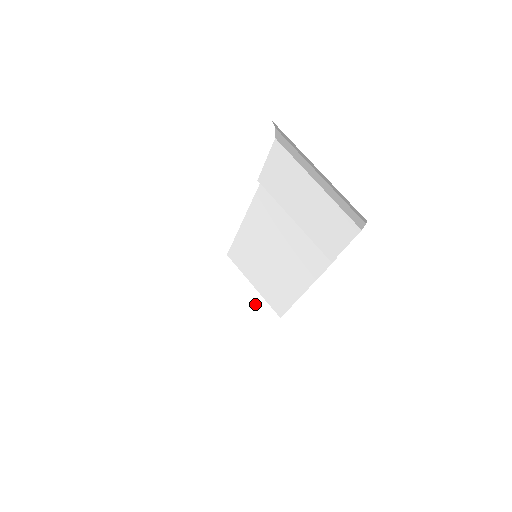
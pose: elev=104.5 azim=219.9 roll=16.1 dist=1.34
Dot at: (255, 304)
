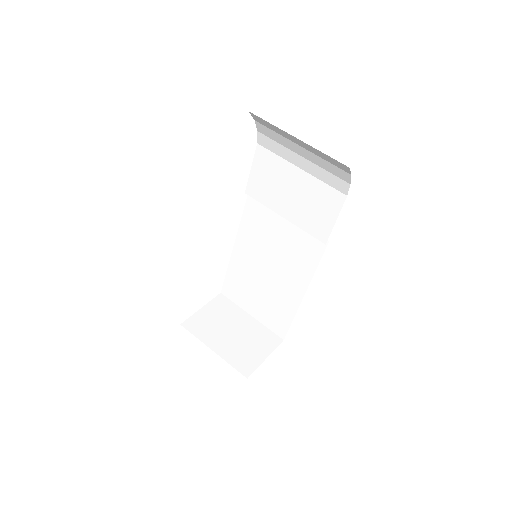
Dot at: (257, 331)
